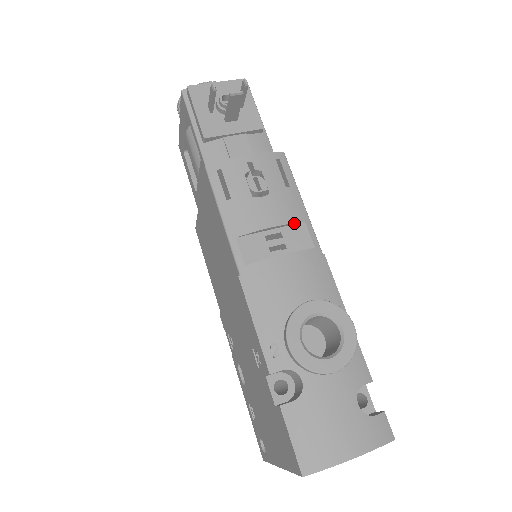
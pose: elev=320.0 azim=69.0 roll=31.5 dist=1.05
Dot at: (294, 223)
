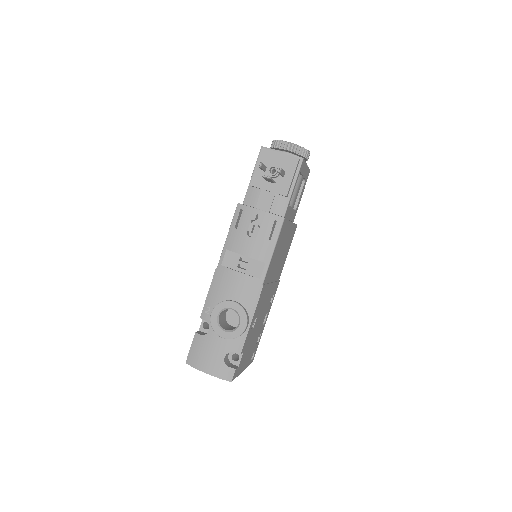
Dot at: (259, 260)
